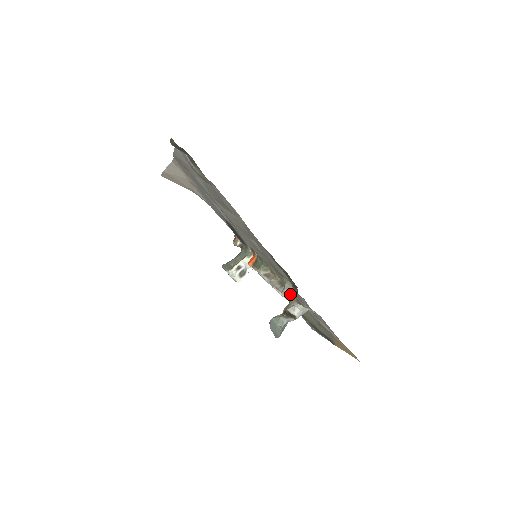
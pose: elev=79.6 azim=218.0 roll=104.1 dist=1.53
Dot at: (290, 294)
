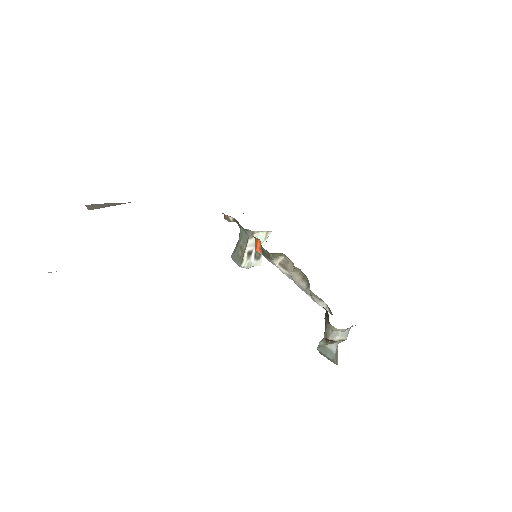
Dot at: (321, 302)
